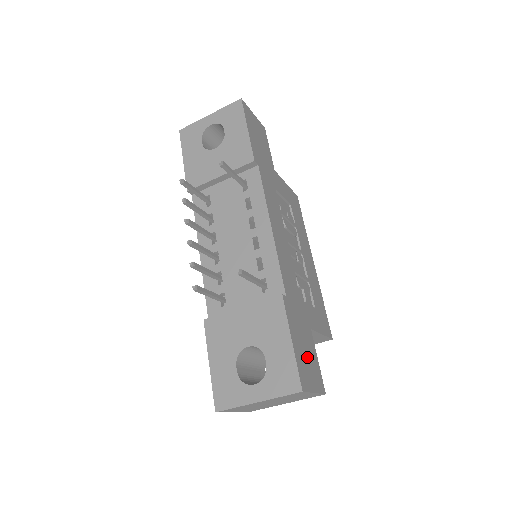
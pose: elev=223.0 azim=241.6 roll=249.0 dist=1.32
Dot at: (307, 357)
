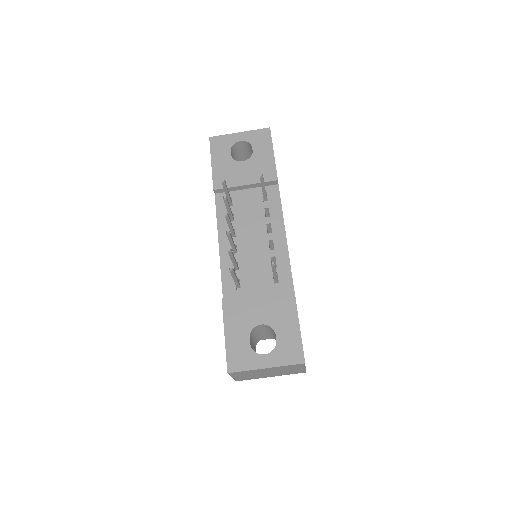
Dot at: occluded
